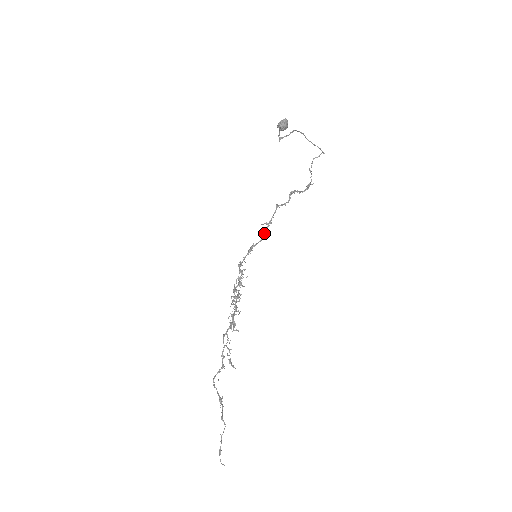
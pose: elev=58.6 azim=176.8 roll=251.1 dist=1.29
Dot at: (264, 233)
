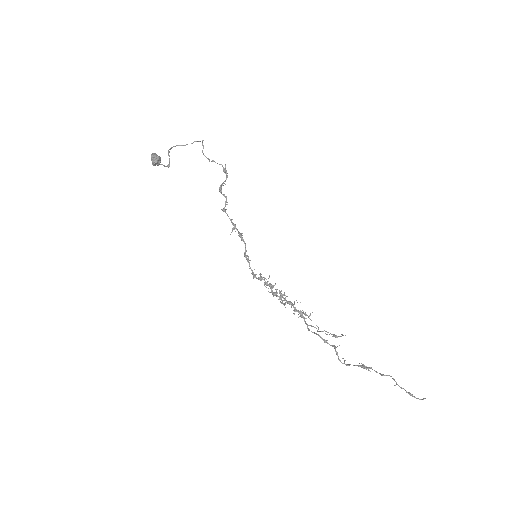
Dot at: (240, 236)
